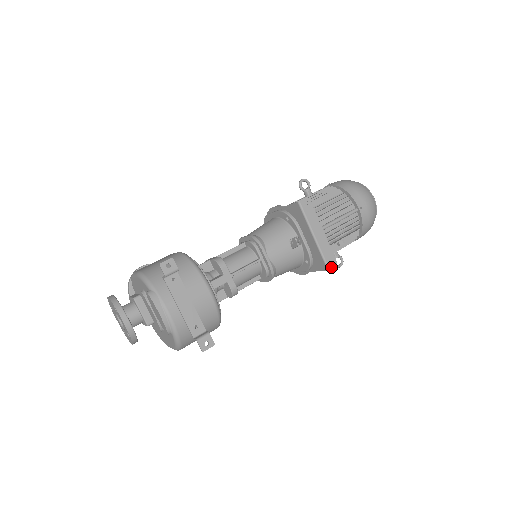
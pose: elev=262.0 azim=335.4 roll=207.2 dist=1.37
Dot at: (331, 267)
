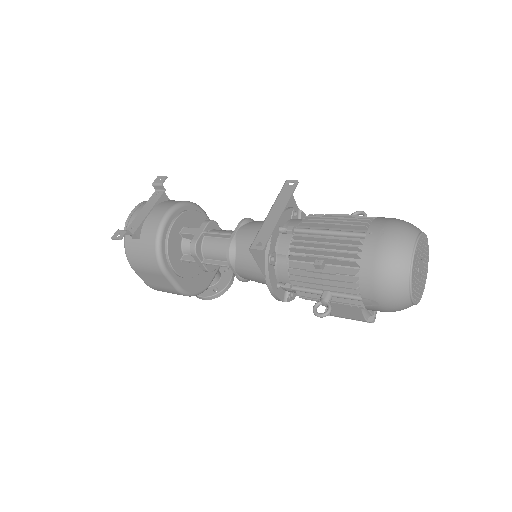
Dot at: (254, 247)
